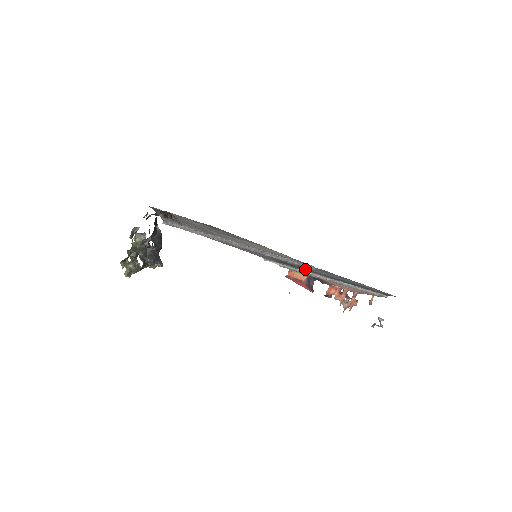
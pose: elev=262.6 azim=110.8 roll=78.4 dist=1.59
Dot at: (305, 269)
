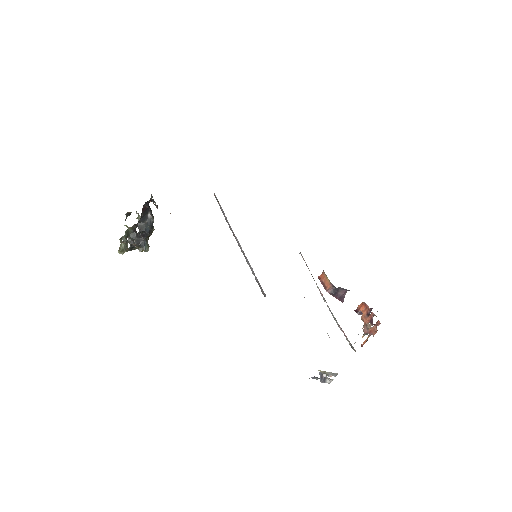
Dot at: occluded
